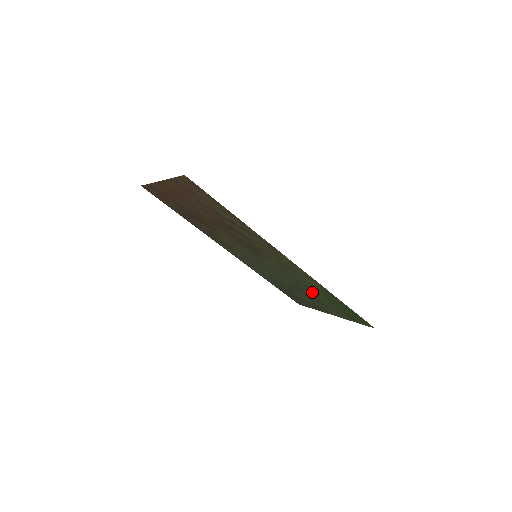
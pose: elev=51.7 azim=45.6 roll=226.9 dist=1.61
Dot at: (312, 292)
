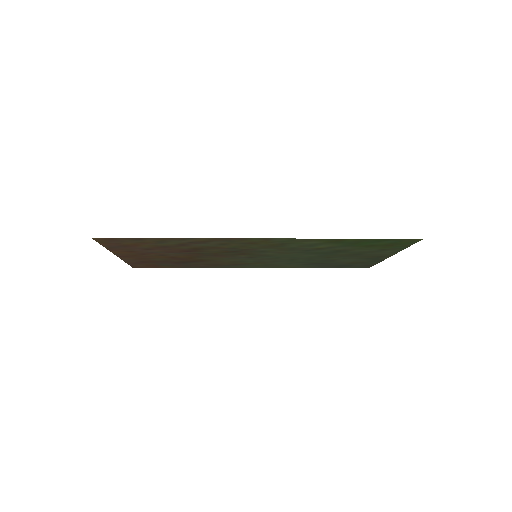
Dot at: (334, 250)
